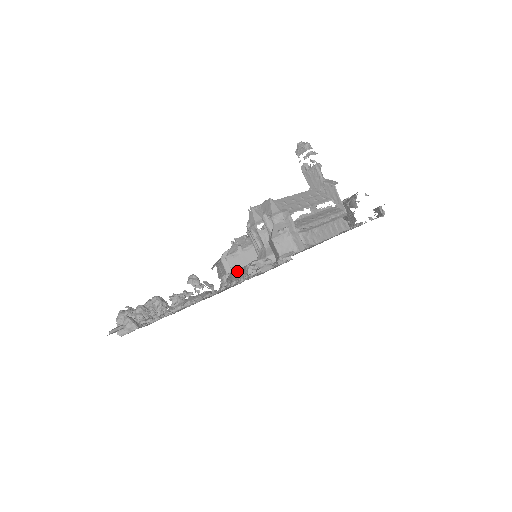
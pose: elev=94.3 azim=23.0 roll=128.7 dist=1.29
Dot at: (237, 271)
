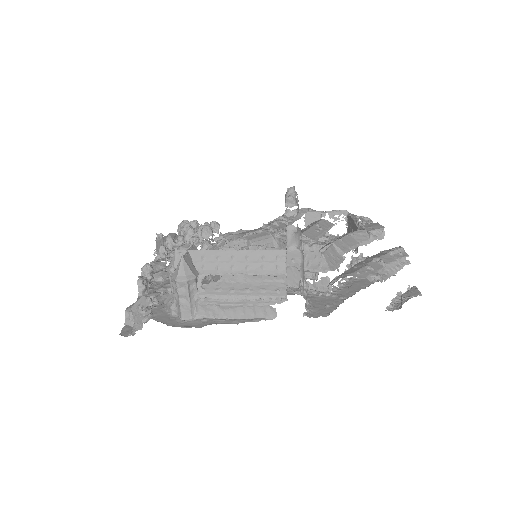
Dot at: (148, 295)
